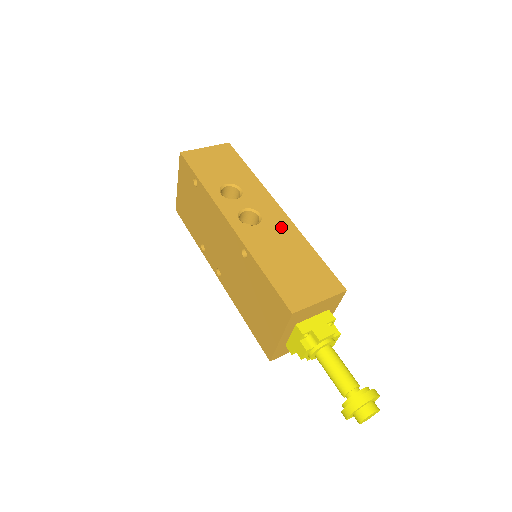
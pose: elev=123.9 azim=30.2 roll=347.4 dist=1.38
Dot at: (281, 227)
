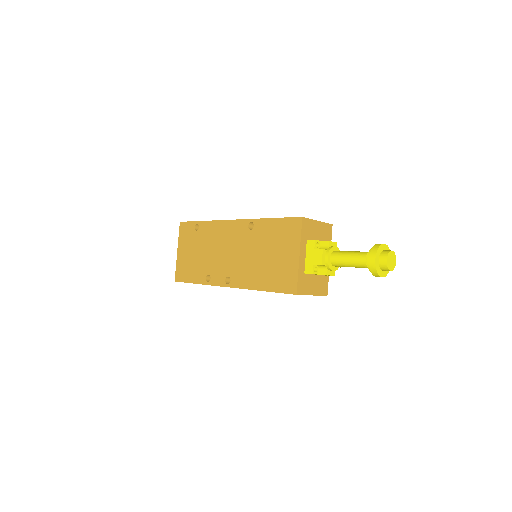
Dot at: occluded
